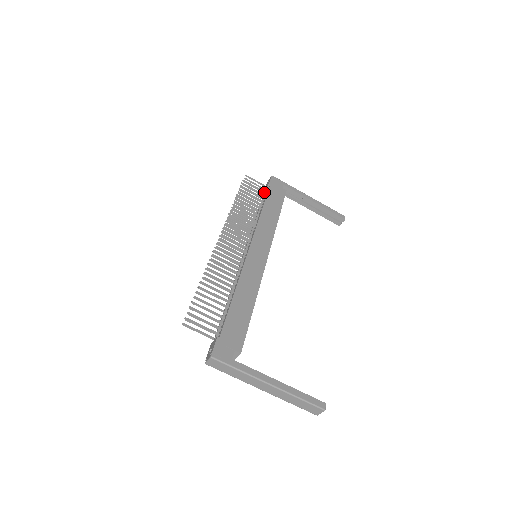
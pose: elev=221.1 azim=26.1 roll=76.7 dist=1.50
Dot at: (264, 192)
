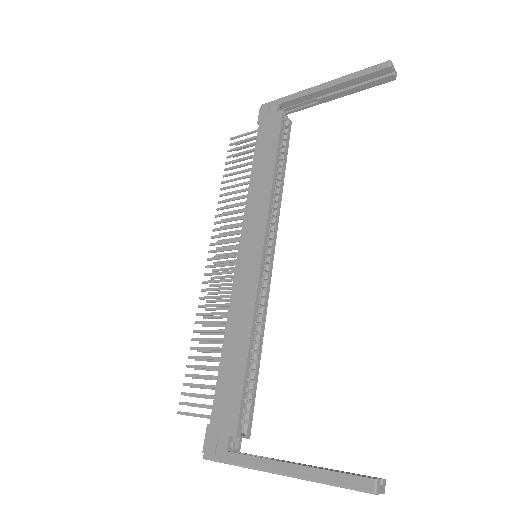
Dot at: (254, 143)
